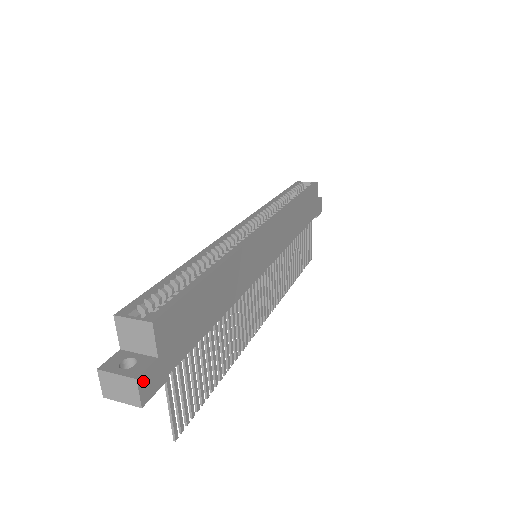
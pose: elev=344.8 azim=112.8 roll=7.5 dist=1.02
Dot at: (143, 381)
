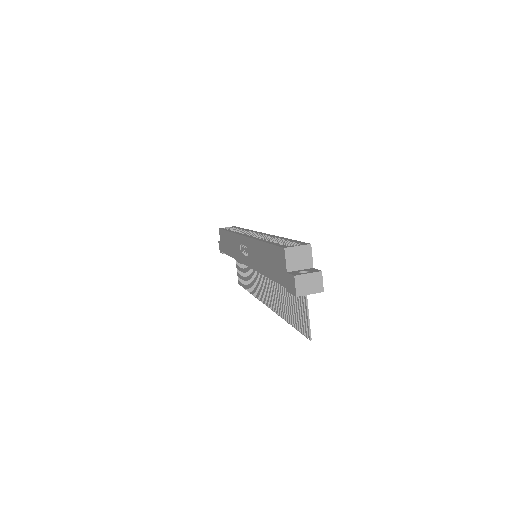
Dot at: (320, 276)
